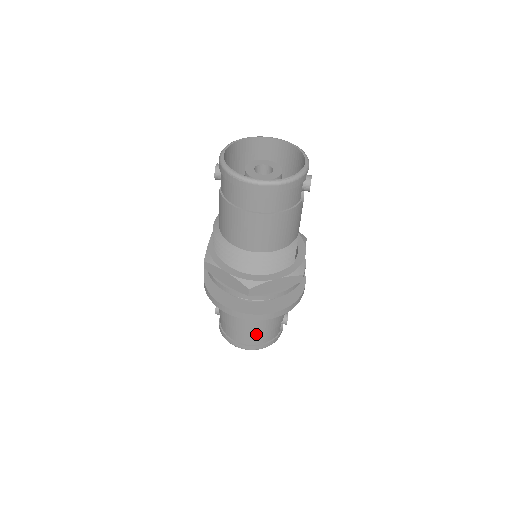
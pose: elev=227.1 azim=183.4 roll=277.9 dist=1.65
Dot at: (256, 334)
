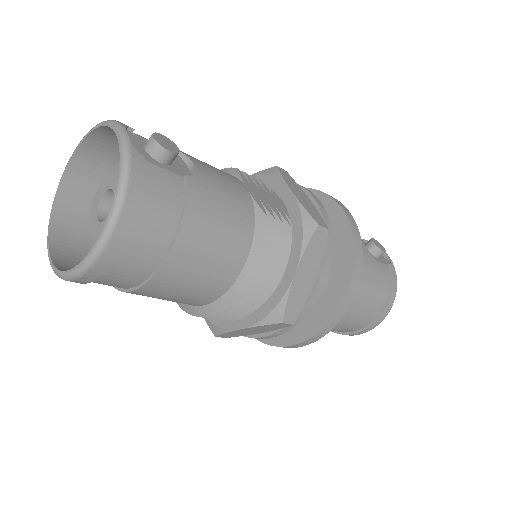
Dot at: (365, 309)
